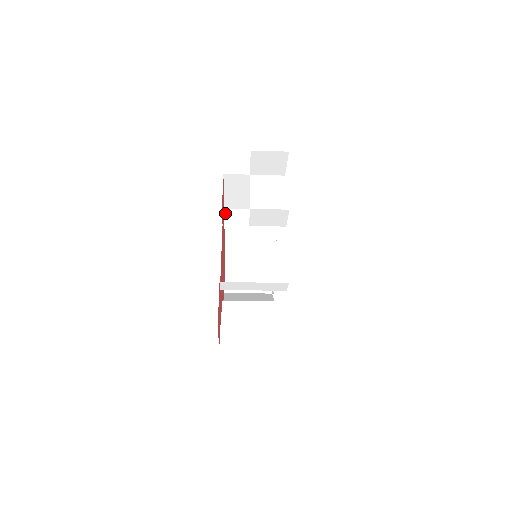
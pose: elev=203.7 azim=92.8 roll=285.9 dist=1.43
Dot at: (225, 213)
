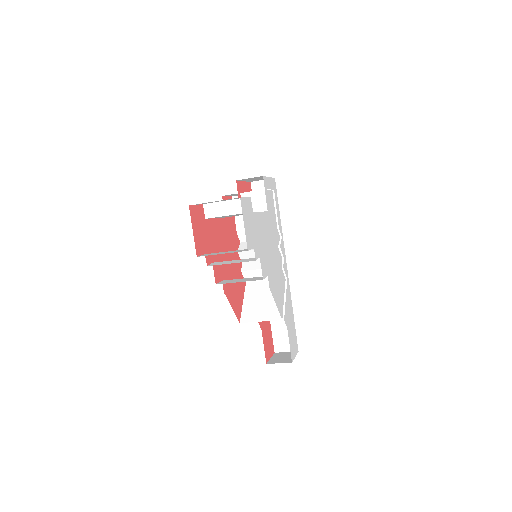
Dot at: (240, 244)
